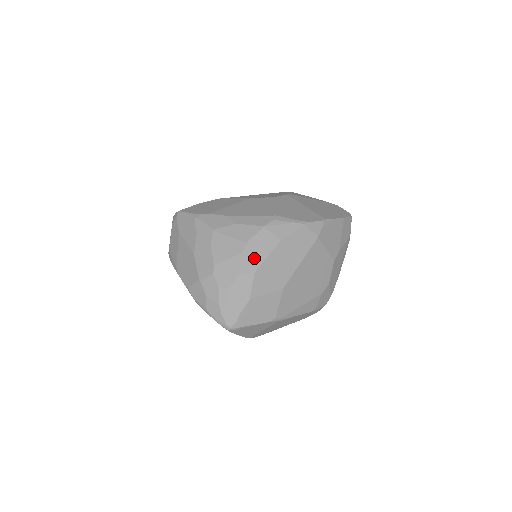
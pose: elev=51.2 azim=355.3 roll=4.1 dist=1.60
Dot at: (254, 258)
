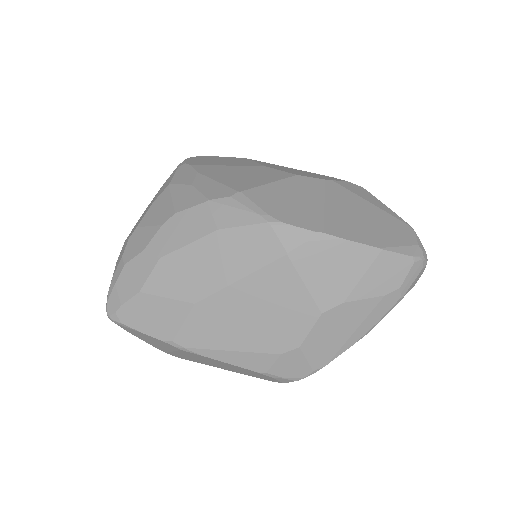
Dot at: (171, 238)
